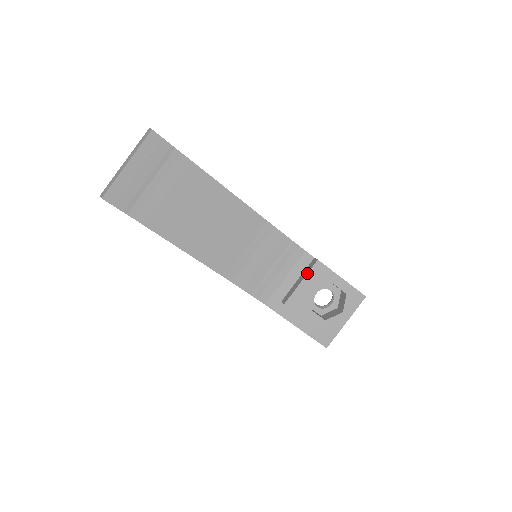
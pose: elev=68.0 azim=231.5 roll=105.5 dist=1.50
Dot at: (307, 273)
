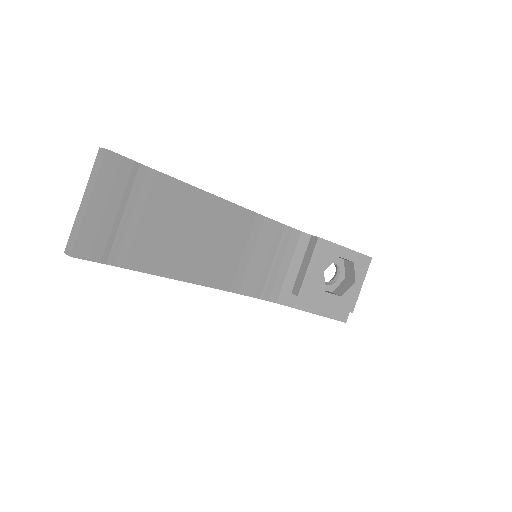
Dot at: (311, 255)
